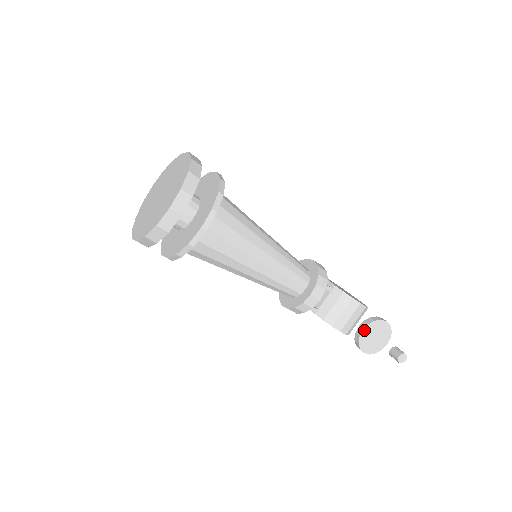
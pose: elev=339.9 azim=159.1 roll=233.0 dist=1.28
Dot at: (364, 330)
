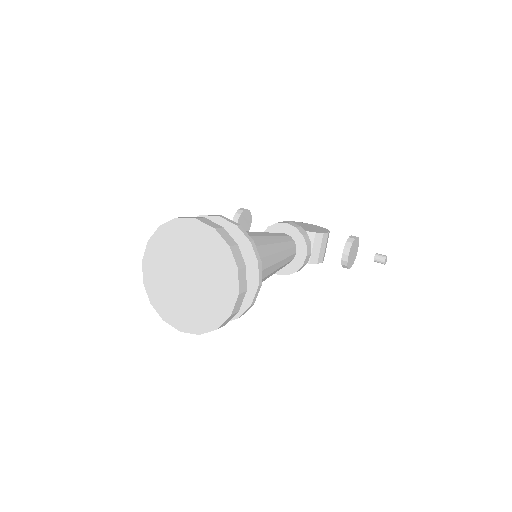
Dot at: (349, 255)
